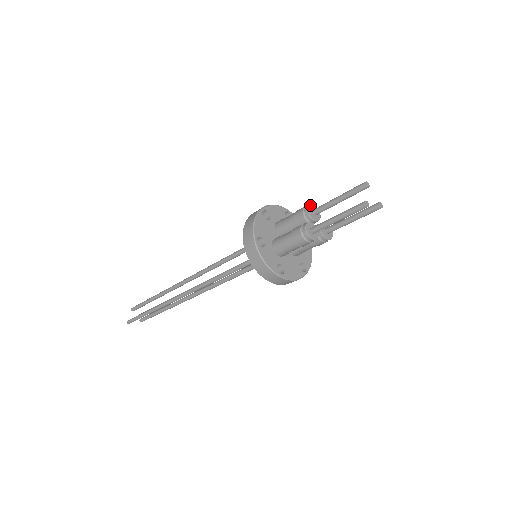
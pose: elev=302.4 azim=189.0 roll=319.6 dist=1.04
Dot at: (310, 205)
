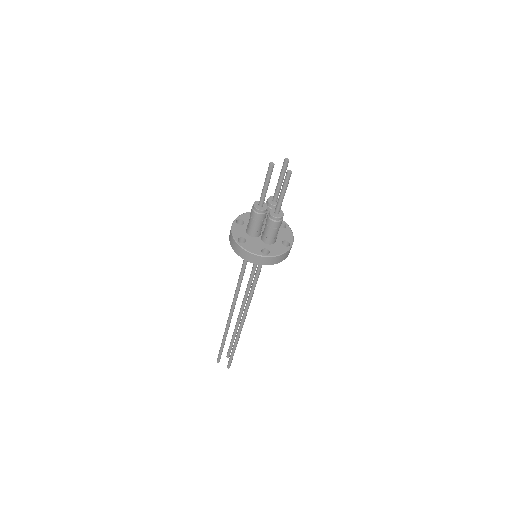
Dot at: occluded
